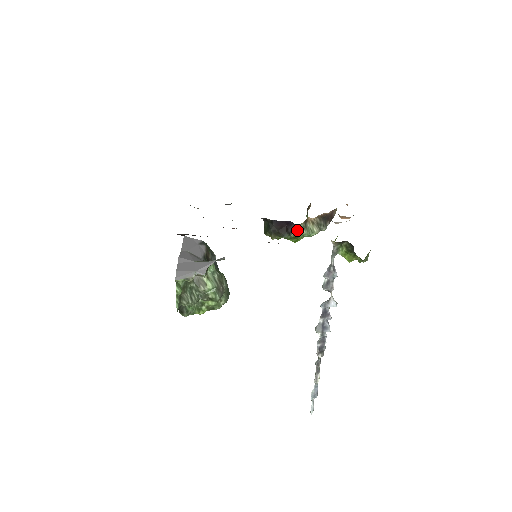
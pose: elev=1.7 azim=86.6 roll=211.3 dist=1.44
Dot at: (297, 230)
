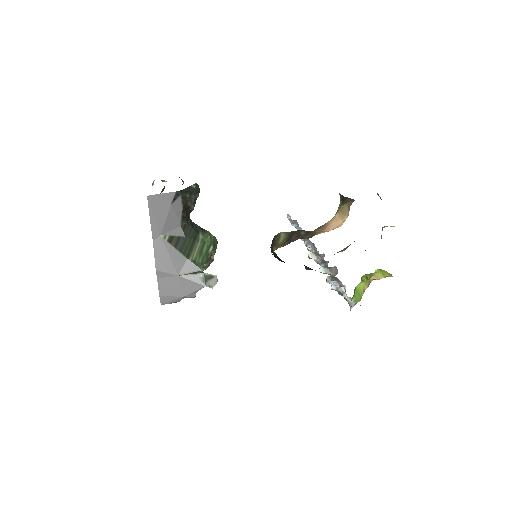
Dot at: occluded
